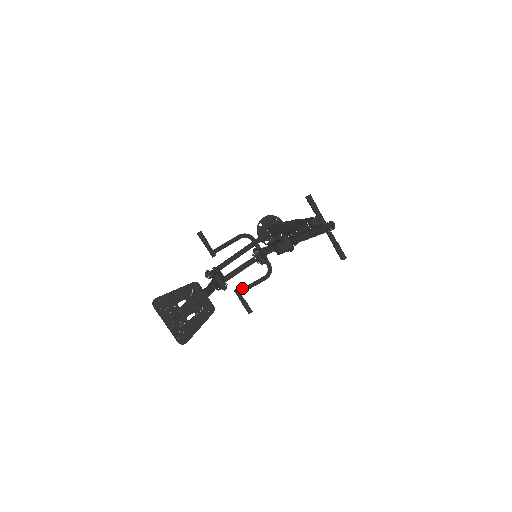
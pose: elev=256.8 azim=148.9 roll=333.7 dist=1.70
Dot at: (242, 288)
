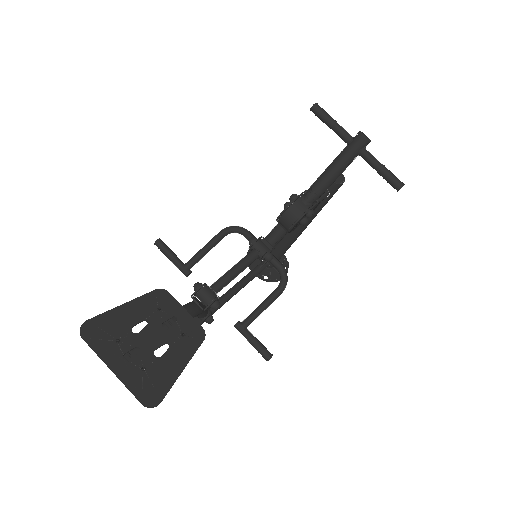
Dot at: (246, 317)
